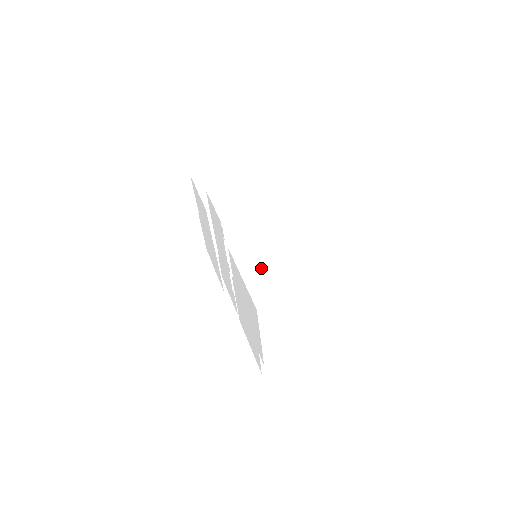
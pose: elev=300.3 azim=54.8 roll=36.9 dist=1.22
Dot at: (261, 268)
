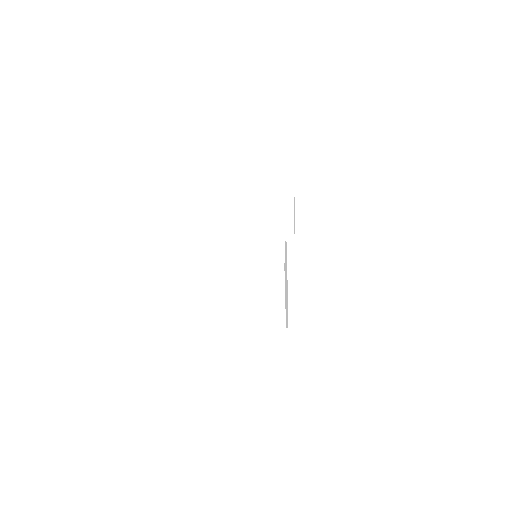
Dot at: (229, 244)
